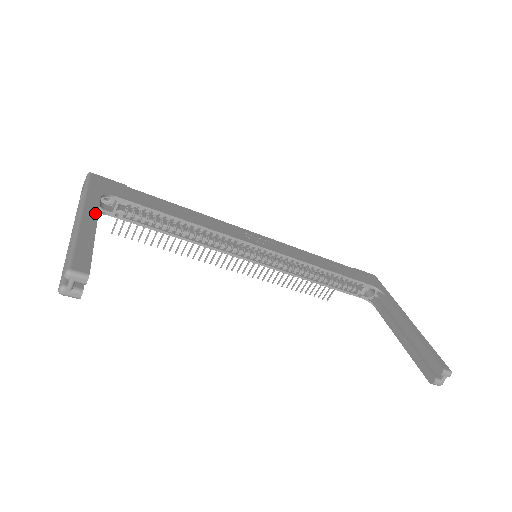
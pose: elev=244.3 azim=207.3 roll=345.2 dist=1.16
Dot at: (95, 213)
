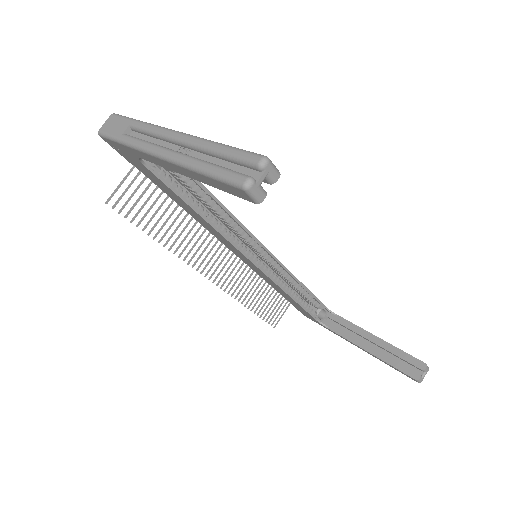
Dot at: occluded
